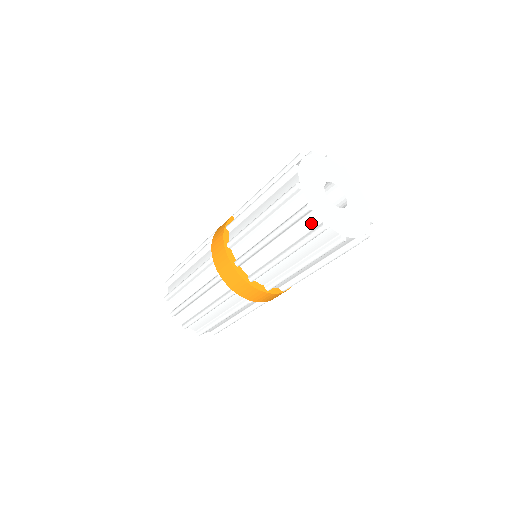
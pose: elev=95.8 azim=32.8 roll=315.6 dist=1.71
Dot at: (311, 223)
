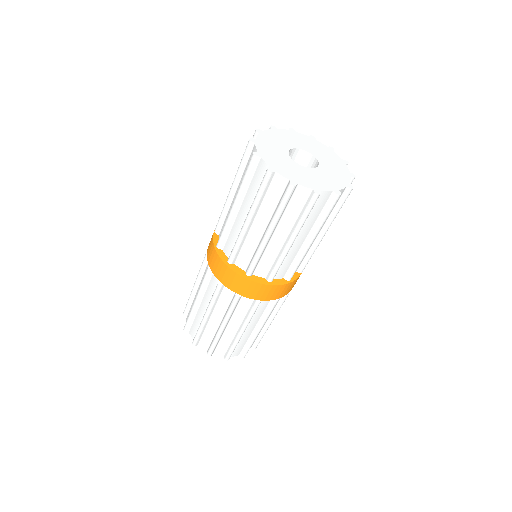
Dot at: (302, 197)
